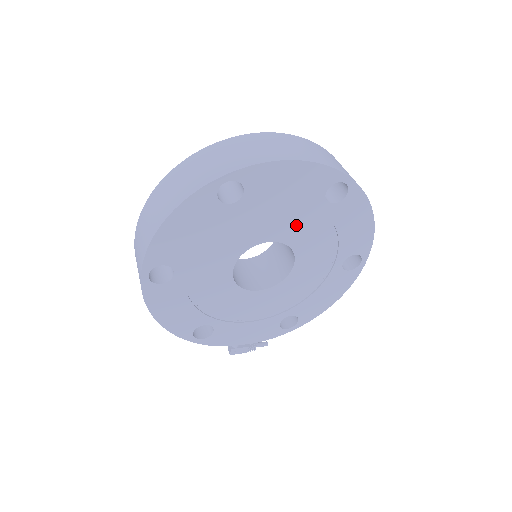
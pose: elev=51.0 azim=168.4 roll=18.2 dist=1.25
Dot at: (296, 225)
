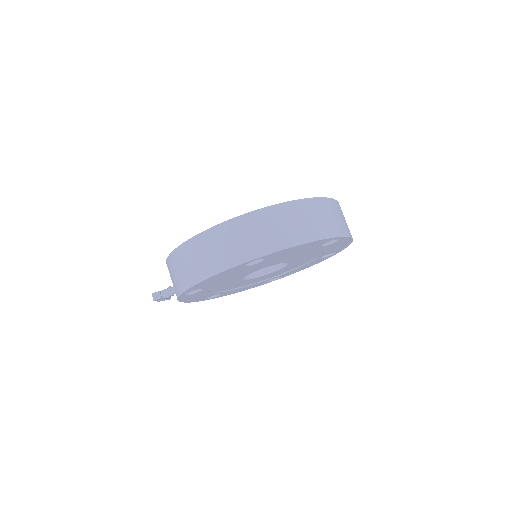
Dot at: (303, 260)
